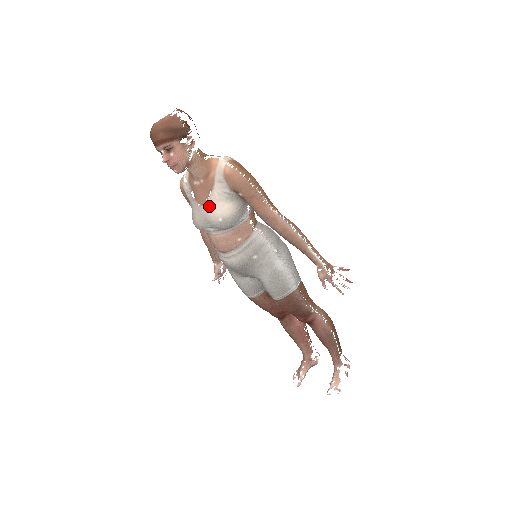
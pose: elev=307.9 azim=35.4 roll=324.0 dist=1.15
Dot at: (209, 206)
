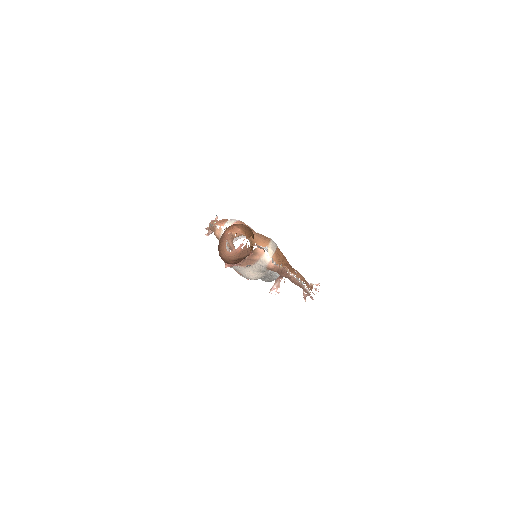
Dot at: (246, 271)
